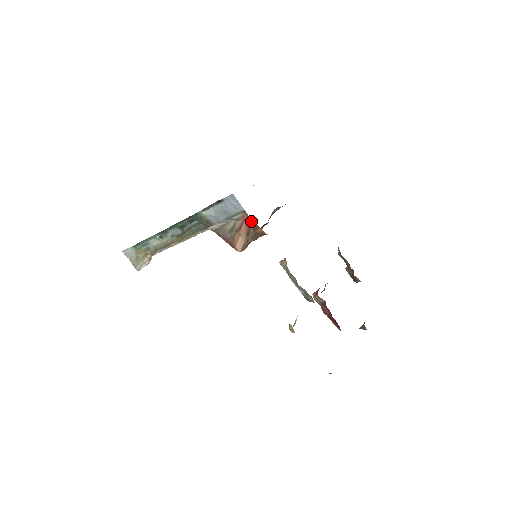
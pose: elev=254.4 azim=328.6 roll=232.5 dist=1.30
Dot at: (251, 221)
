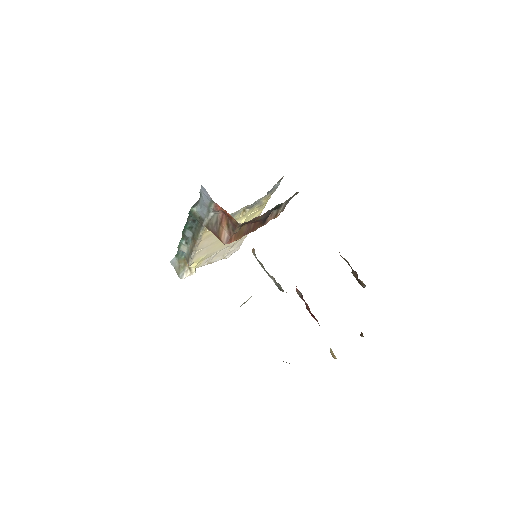
Dot at: (226, 212)
